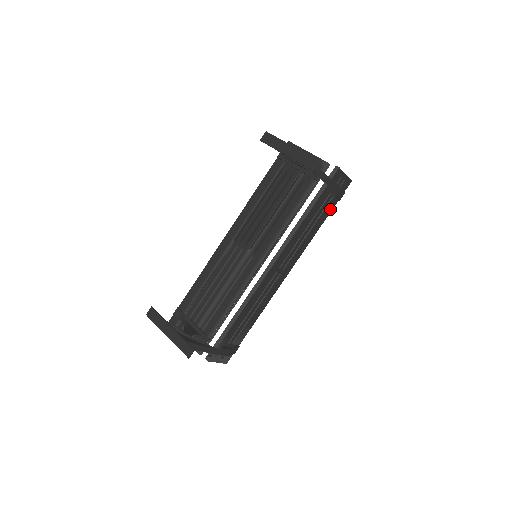
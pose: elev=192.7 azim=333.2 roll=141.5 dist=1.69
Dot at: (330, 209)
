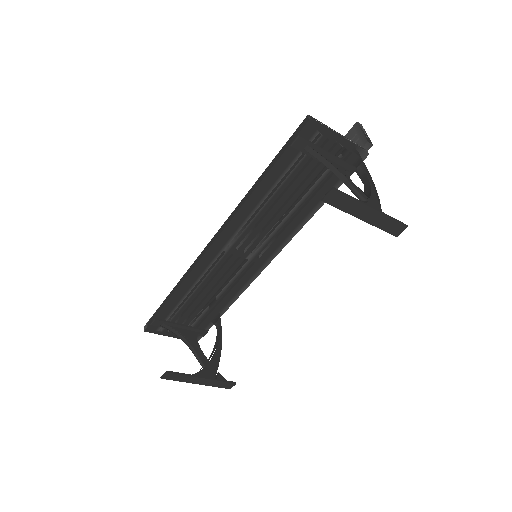
Dot at: occluded
